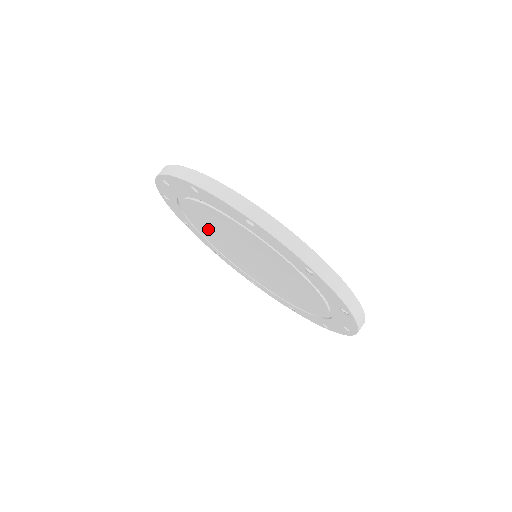
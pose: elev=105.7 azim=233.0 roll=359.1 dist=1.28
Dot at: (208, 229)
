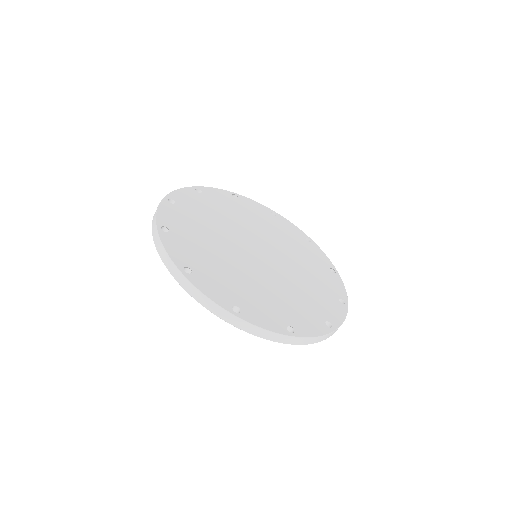
Dot at: occluded
